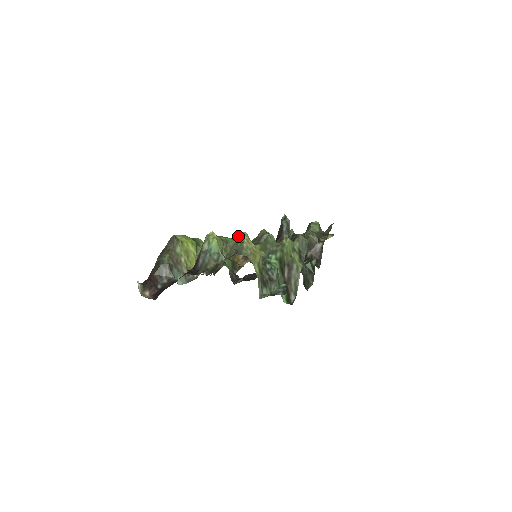
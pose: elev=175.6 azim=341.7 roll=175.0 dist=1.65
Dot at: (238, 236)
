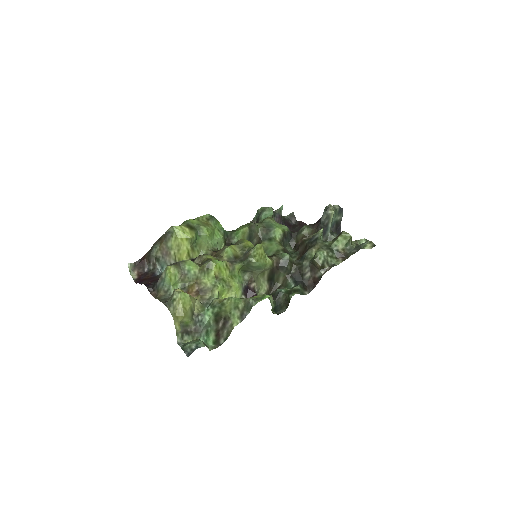
Dot at: (205, 266)
